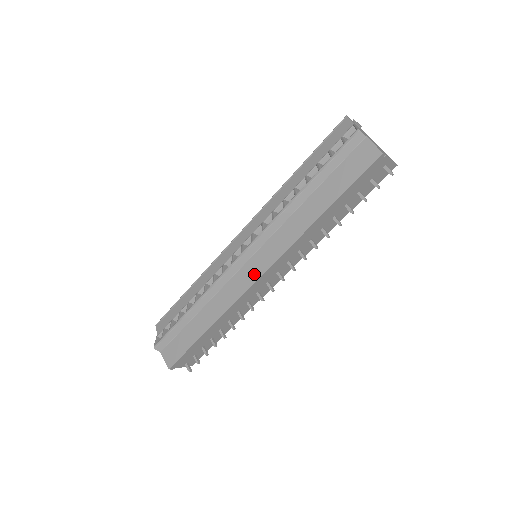
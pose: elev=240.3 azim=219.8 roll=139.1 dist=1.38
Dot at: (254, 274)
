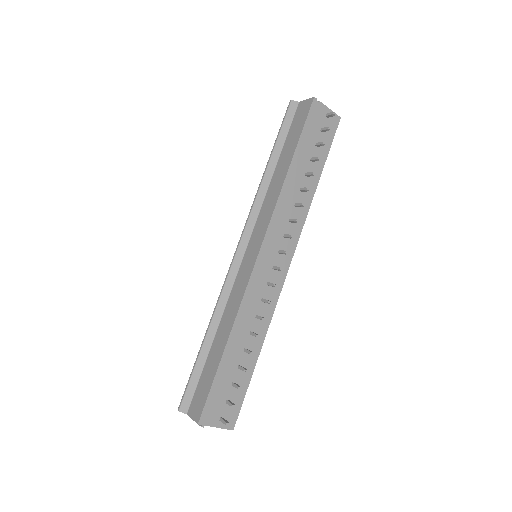
Dot at: (253, 256)
